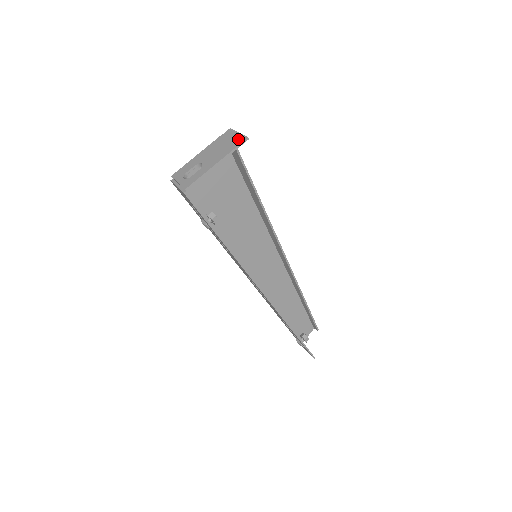
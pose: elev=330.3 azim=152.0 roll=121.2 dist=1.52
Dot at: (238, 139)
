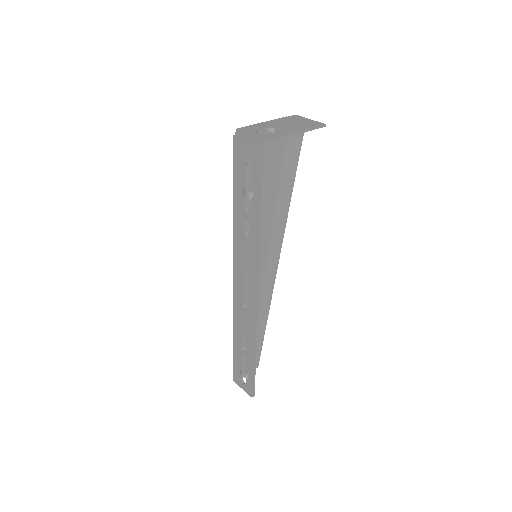
Dot at: (314, 123)
